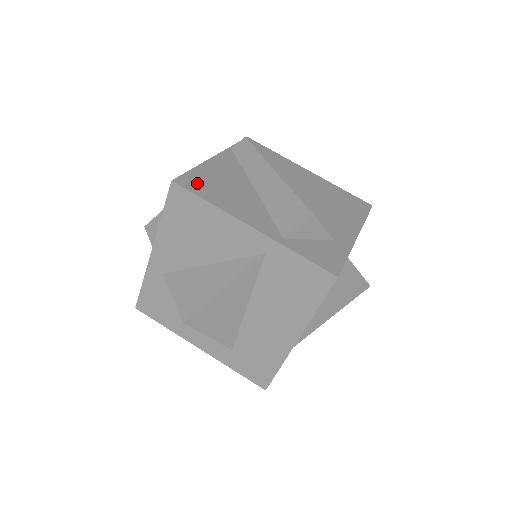
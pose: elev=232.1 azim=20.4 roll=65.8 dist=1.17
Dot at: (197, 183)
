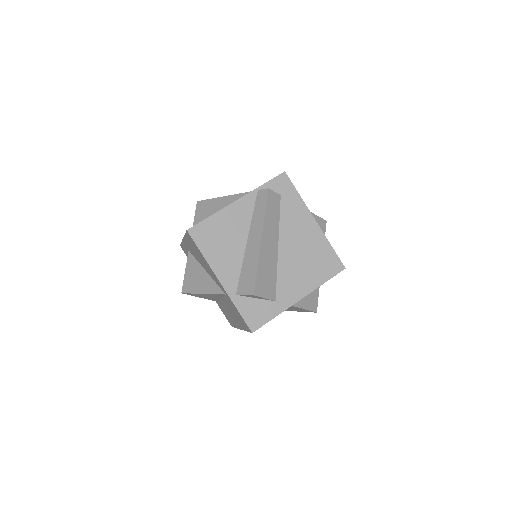
Dot at: (204, 234)
